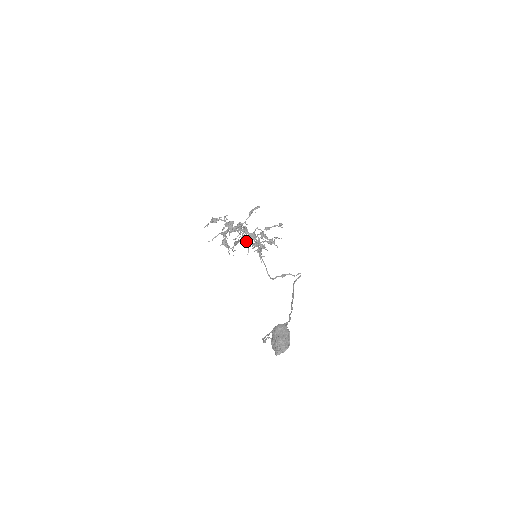
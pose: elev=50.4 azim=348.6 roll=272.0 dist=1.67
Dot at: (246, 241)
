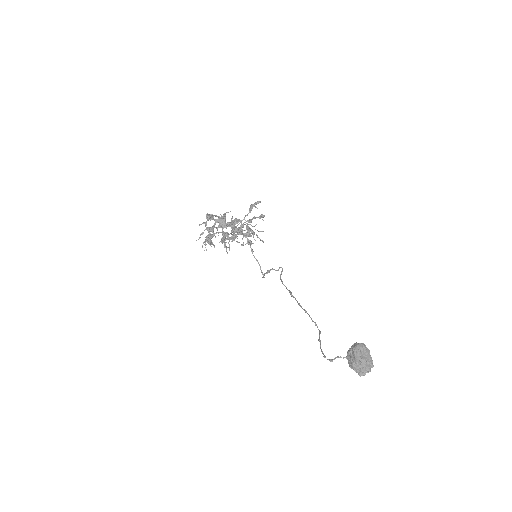
Dot at: (237, 238)
